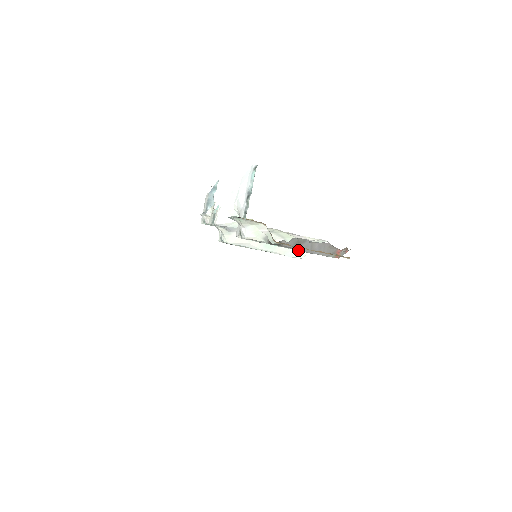
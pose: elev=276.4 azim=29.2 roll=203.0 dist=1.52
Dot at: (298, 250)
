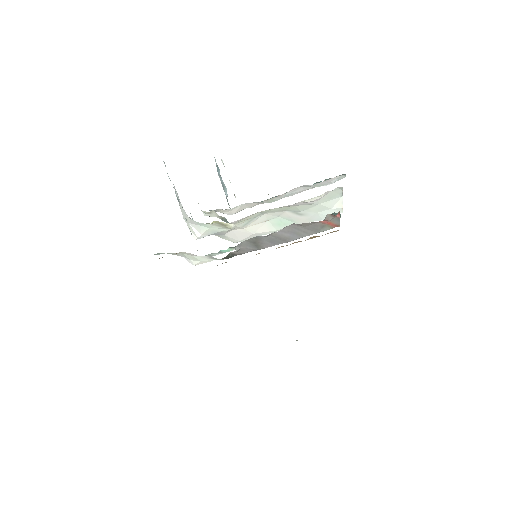
Dot at: occluded
